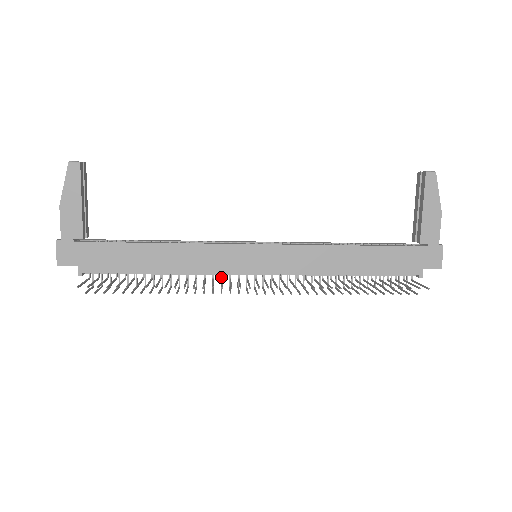
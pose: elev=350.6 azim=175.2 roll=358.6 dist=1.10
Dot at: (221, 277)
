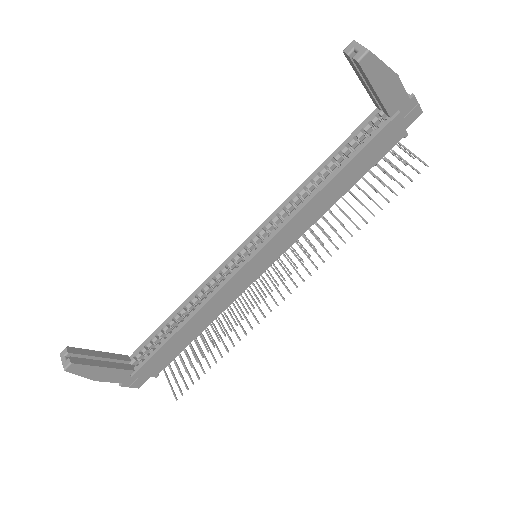
Dot at: (245, 289)
